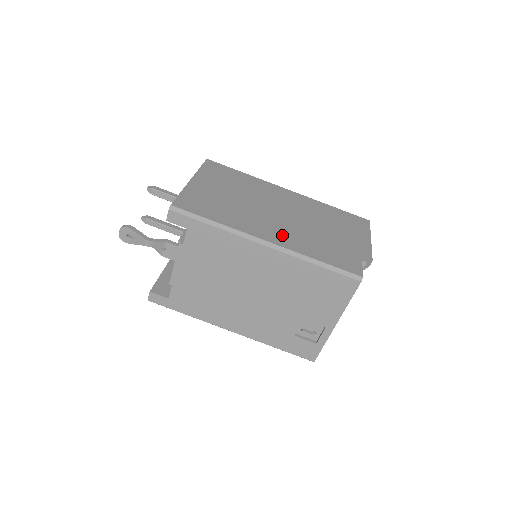
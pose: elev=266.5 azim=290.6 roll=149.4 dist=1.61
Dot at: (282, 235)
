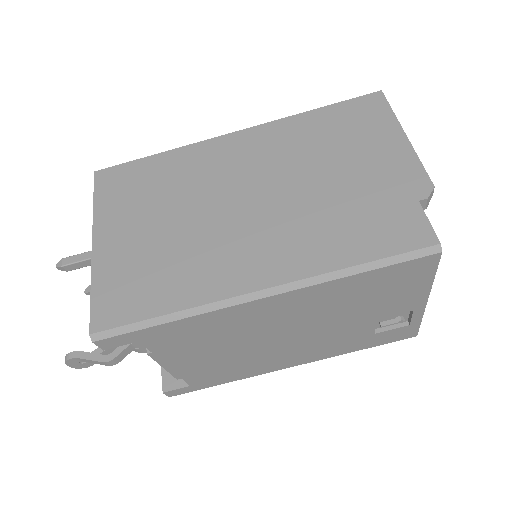
Dot at: (274, 253)
